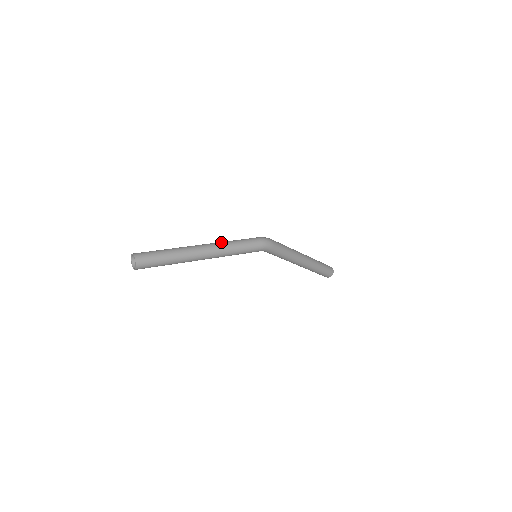
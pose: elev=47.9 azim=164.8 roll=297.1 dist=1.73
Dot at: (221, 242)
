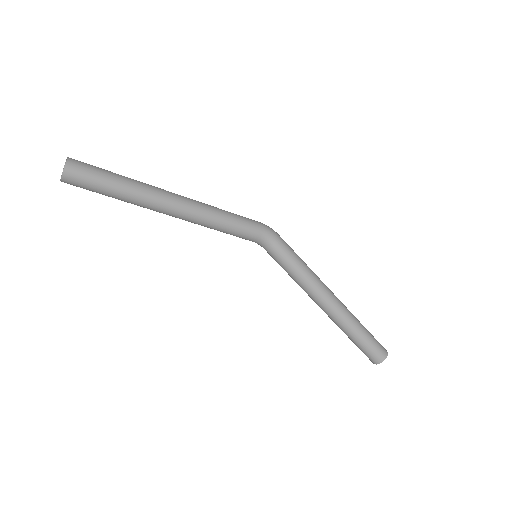
Dot at: occluded
